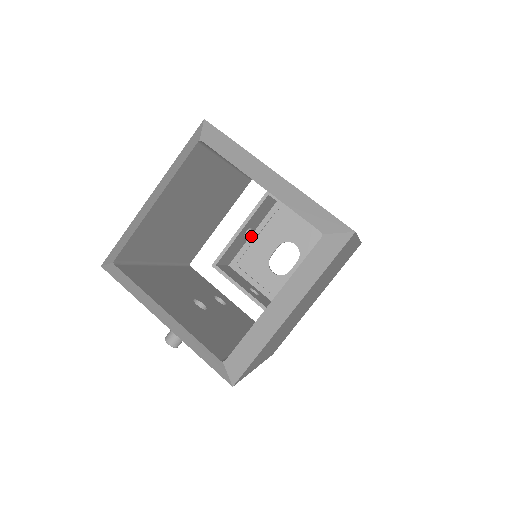
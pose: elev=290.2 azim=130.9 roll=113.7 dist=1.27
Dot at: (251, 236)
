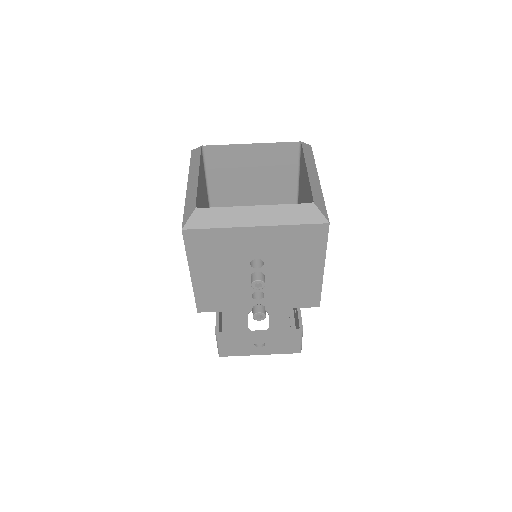
Dot at: (222, 323)
